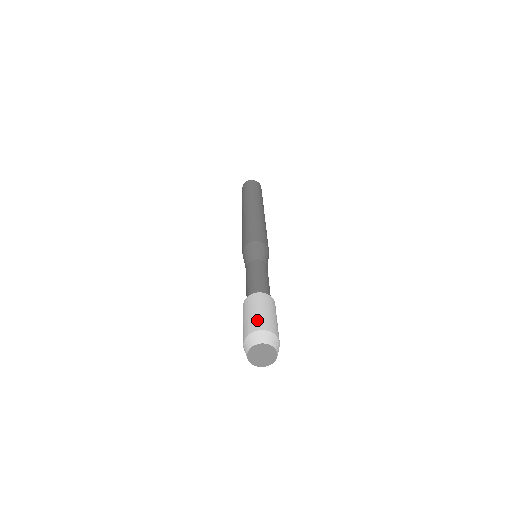
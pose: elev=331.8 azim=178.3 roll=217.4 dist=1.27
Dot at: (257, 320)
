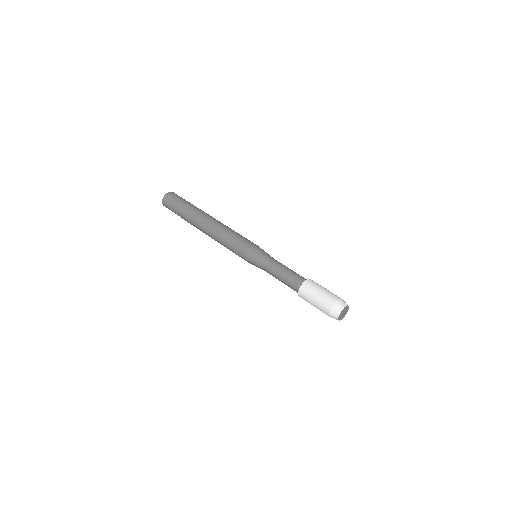
Dot at: (330, 295)
